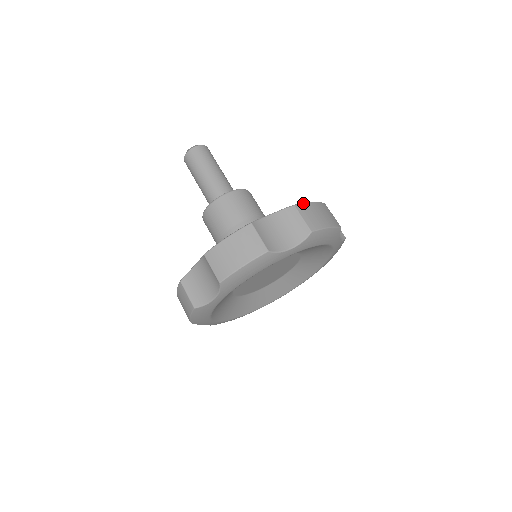
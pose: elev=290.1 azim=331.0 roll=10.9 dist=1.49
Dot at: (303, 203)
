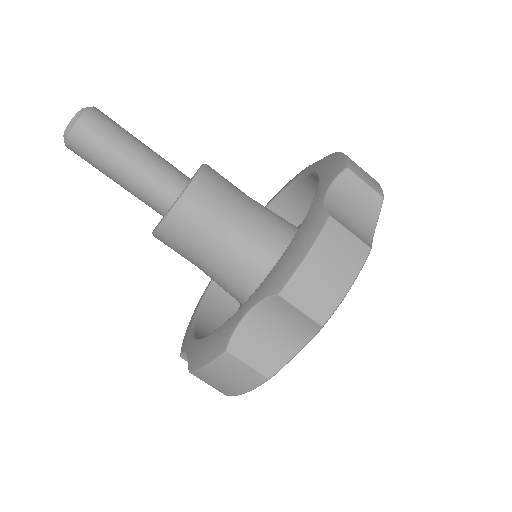
Dot at: (348, 161)
